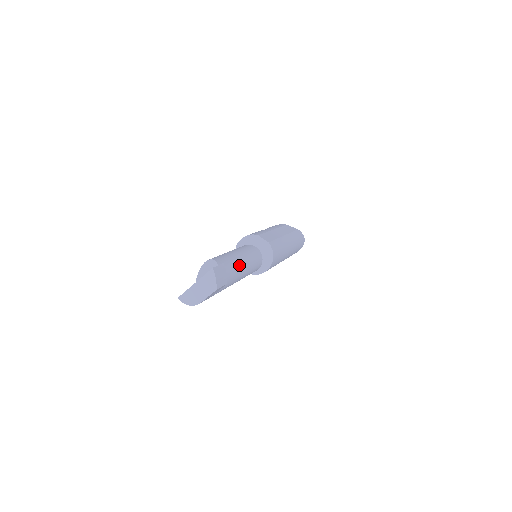
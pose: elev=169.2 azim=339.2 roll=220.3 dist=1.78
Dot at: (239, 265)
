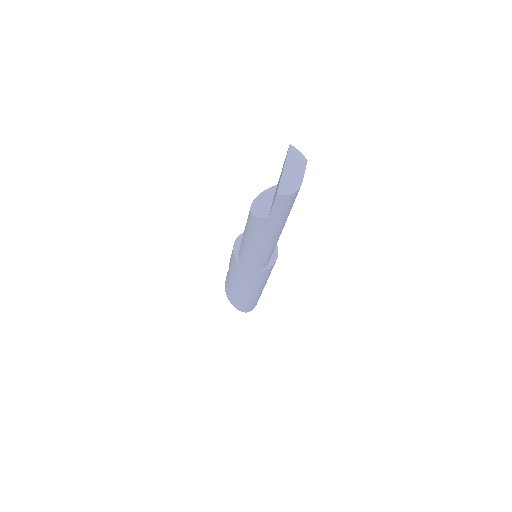
Dot at: occluded
